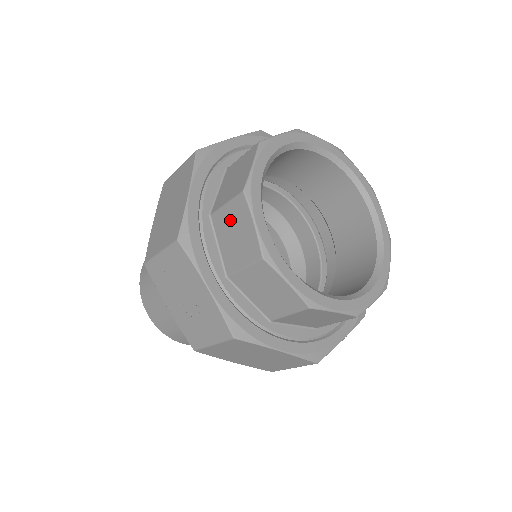
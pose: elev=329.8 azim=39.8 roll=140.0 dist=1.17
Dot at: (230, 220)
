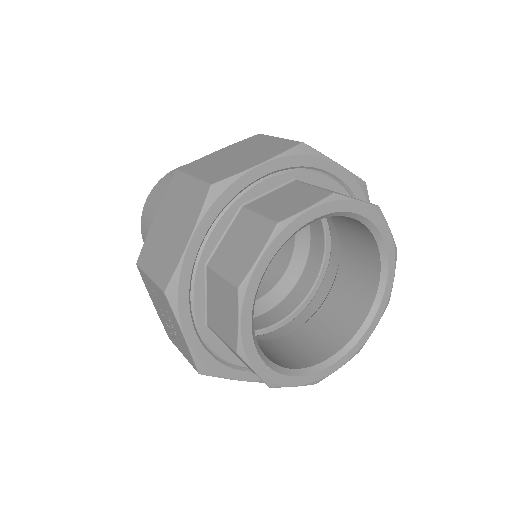
Dot at: (221, 293)
